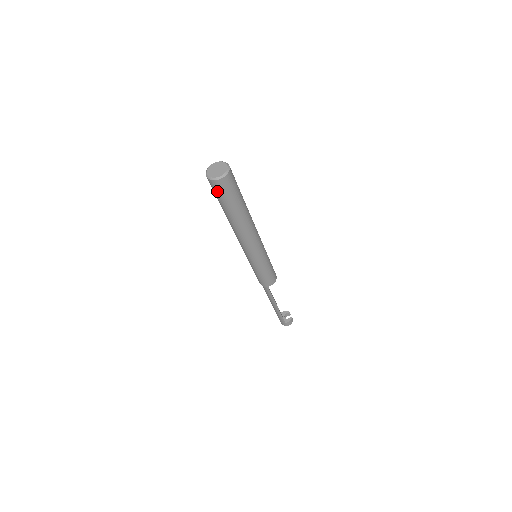
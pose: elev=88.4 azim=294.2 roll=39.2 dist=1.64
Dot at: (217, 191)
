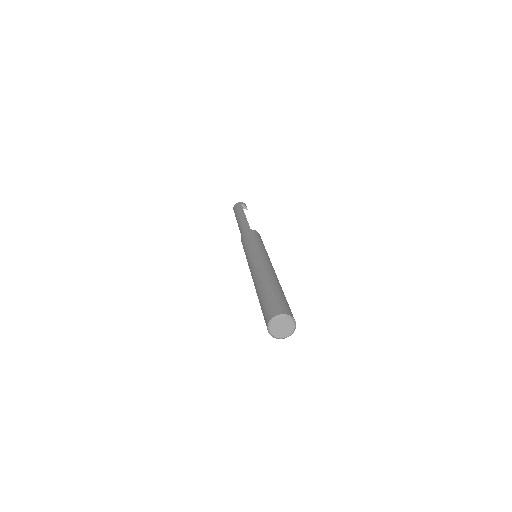
Dot at: (265, 322)
